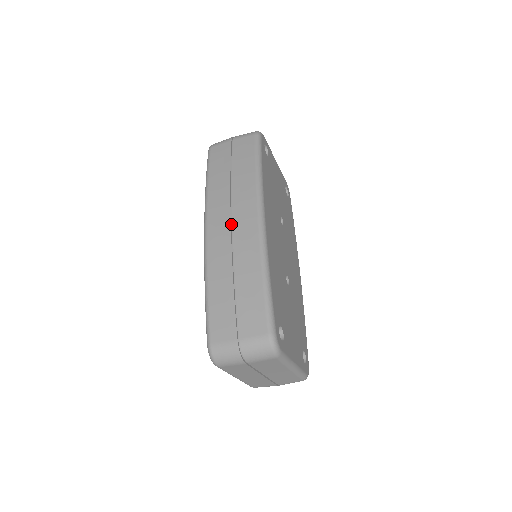
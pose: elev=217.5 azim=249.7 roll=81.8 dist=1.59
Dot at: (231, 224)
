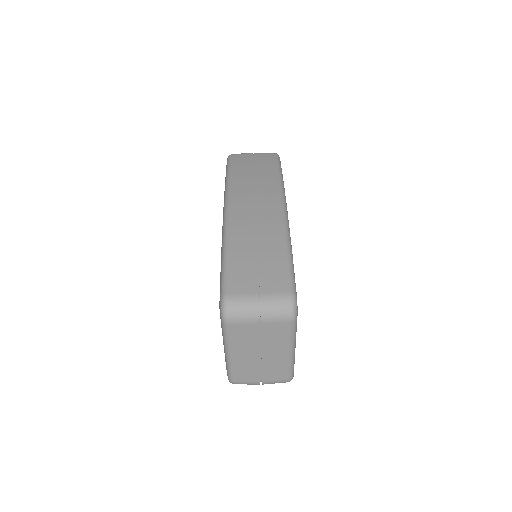
Dot at: (254, 205)
